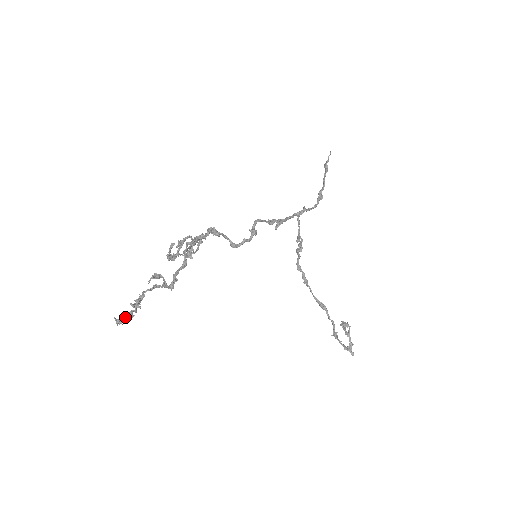
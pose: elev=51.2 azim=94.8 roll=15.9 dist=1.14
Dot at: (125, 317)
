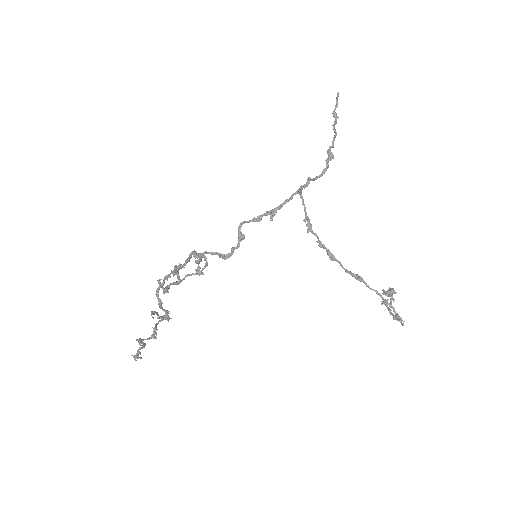
Dot at: occluded
